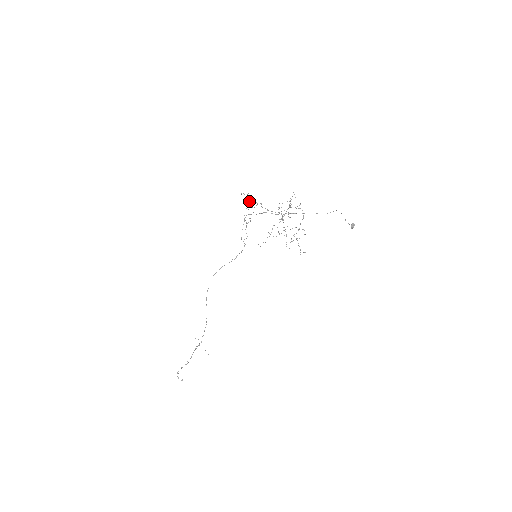
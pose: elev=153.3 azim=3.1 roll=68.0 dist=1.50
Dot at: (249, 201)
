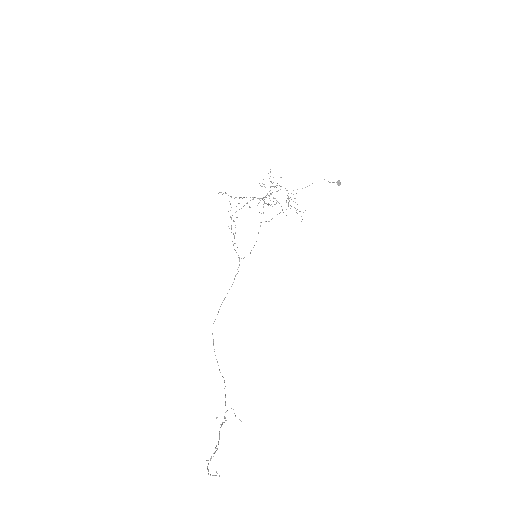
Dot at: (229, 201)
